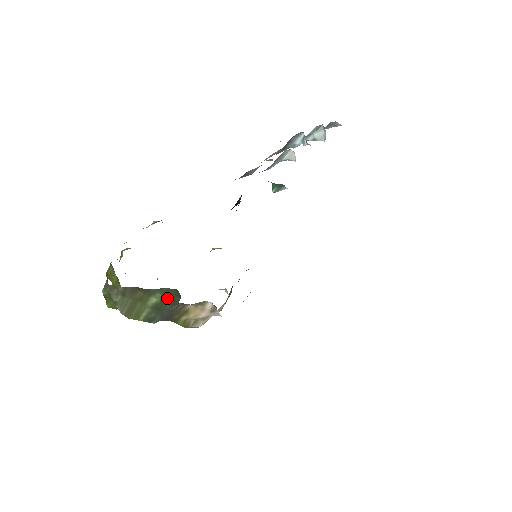
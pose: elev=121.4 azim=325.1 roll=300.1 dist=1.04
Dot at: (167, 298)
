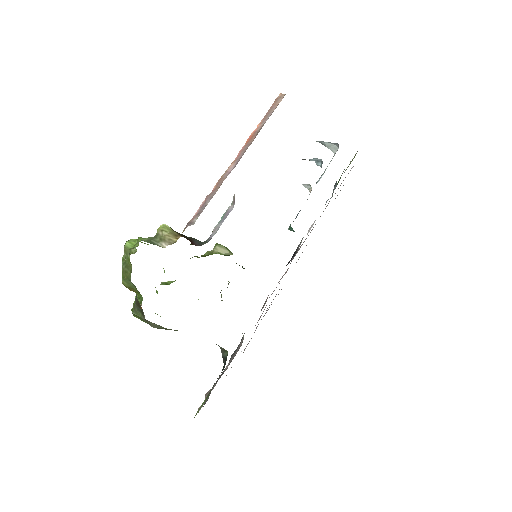
Dot at: occluded
